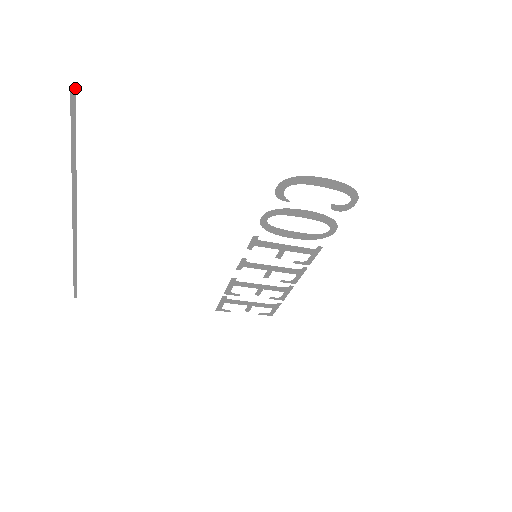
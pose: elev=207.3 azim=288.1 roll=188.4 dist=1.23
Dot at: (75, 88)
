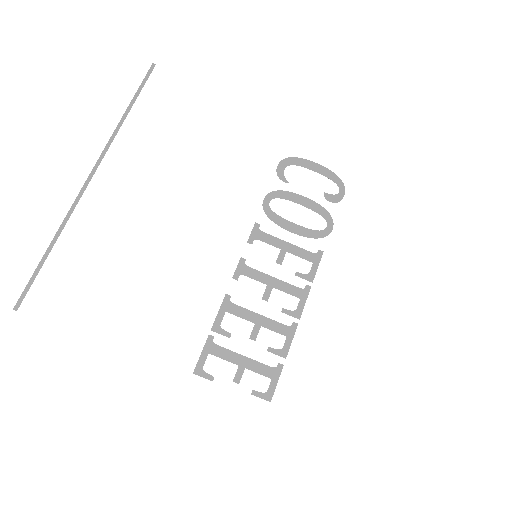
Dot at: occluded
